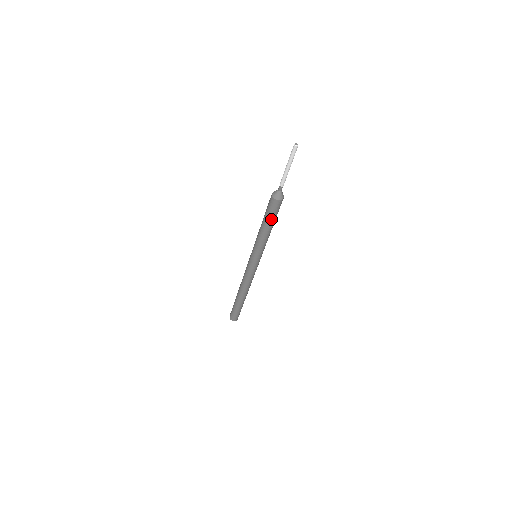
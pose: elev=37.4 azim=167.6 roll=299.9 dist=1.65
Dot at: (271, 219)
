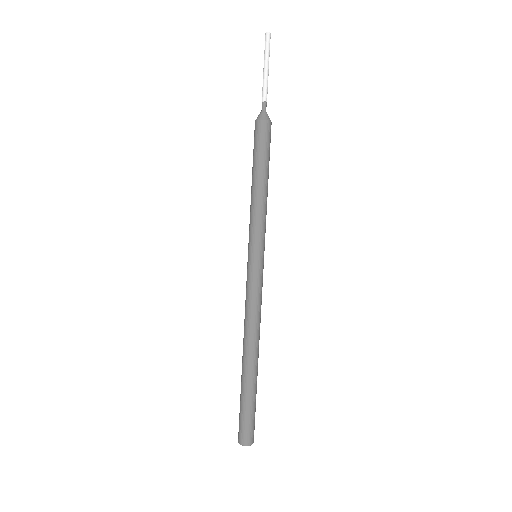
Dot at: (257, 159)
